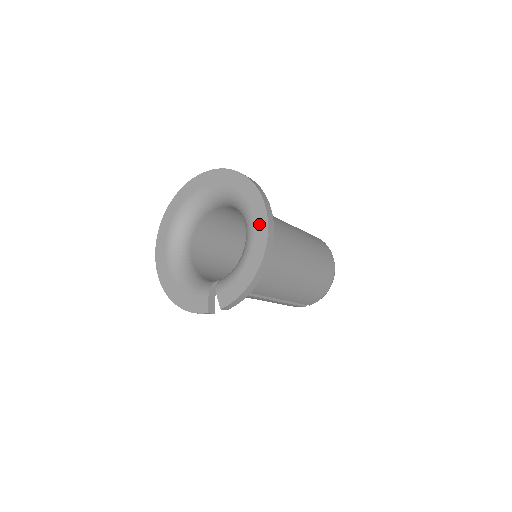
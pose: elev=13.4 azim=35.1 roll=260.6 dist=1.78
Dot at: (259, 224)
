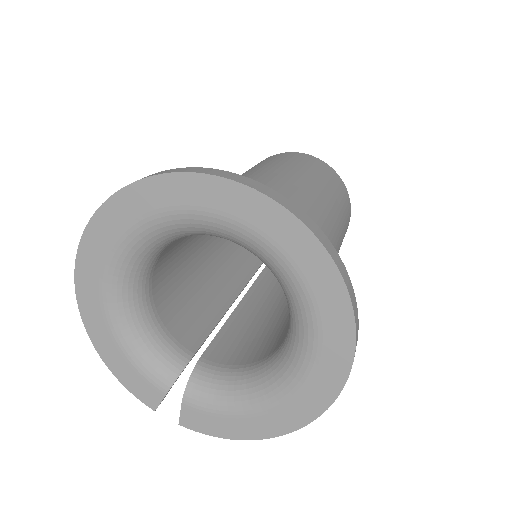
Dot at: (316, 393)
